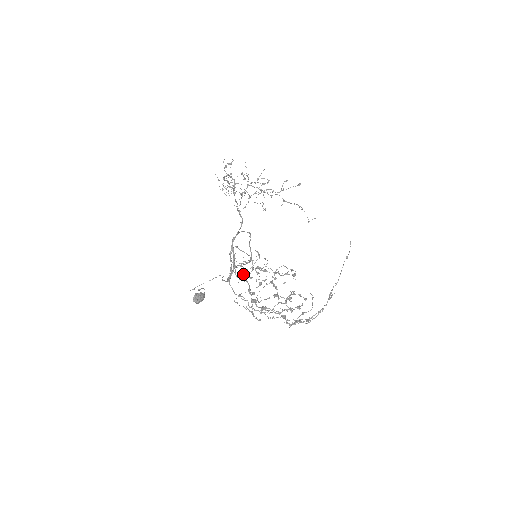
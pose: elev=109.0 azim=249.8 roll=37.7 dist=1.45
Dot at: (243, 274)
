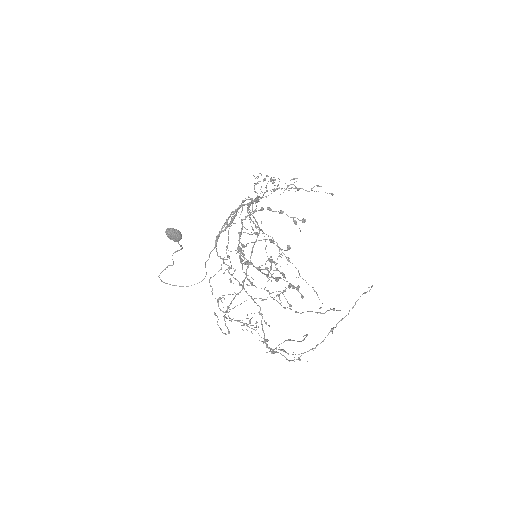
Dot at: (225, 317)
